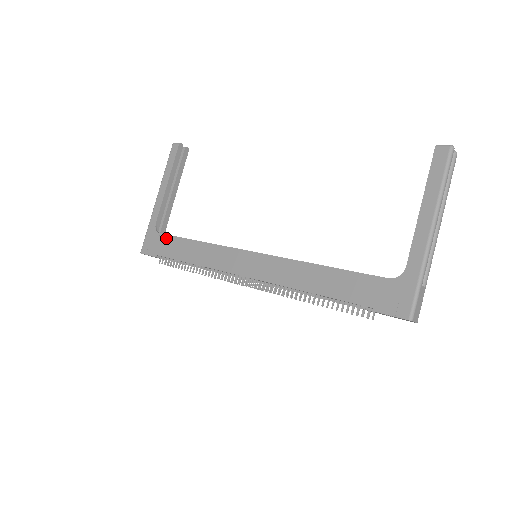
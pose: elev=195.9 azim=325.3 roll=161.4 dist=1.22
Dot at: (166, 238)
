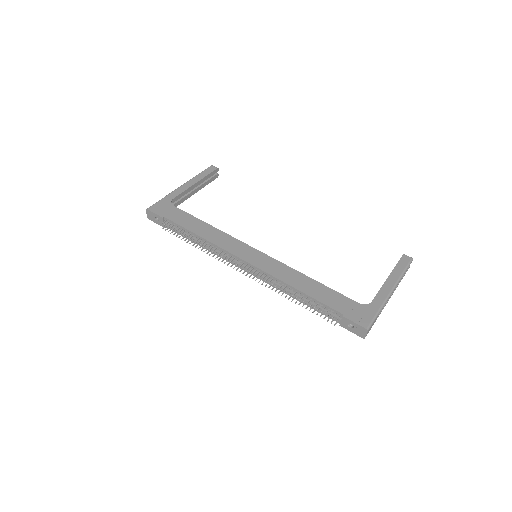
Dot at: (180, 211)
